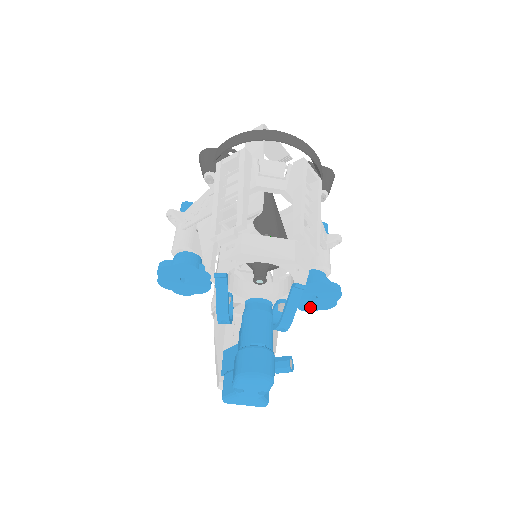
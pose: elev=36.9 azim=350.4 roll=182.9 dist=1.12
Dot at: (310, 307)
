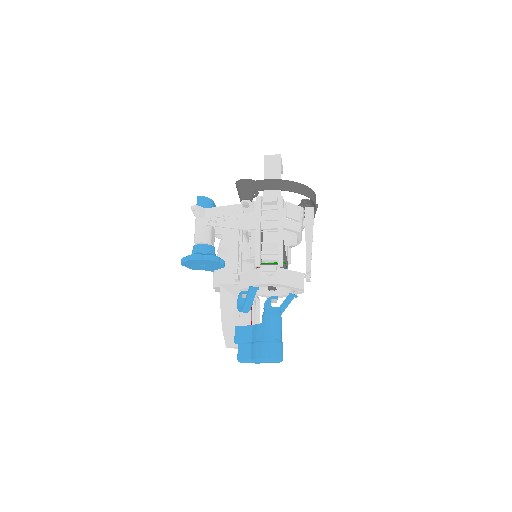
Dot at: occluded
